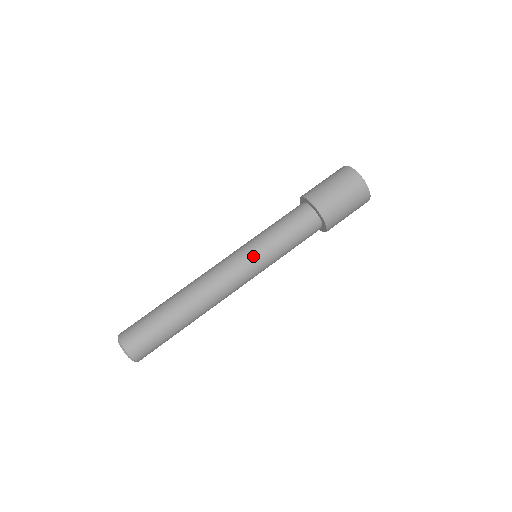
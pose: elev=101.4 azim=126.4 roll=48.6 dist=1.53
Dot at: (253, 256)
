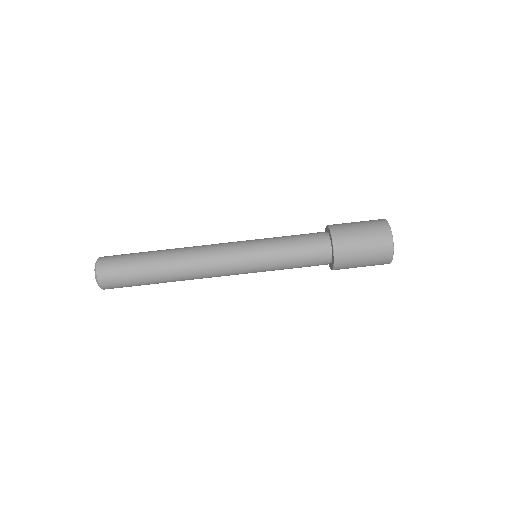
Dot at: (253, 270)
